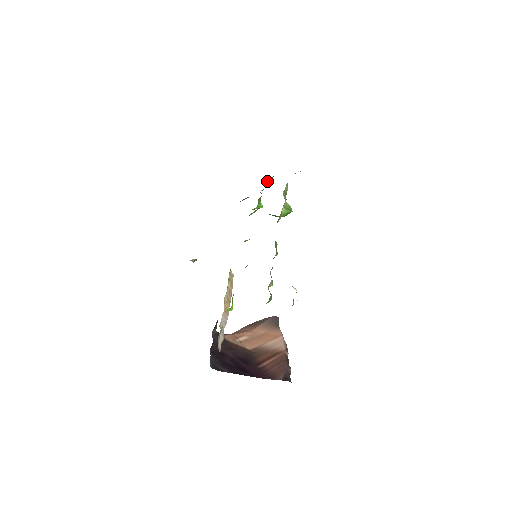
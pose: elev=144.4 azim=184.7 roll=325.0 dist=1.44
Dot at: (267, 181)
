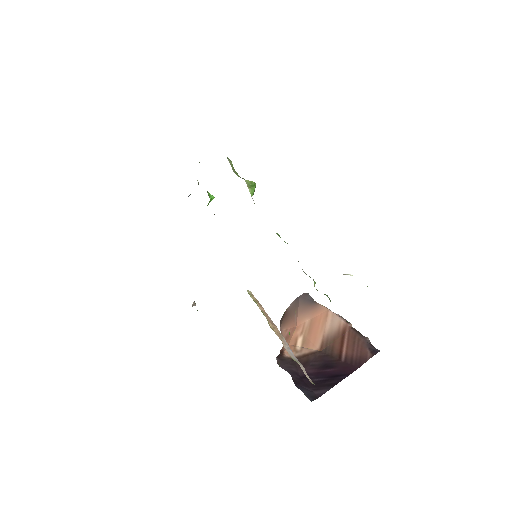
Dot at: occluded
